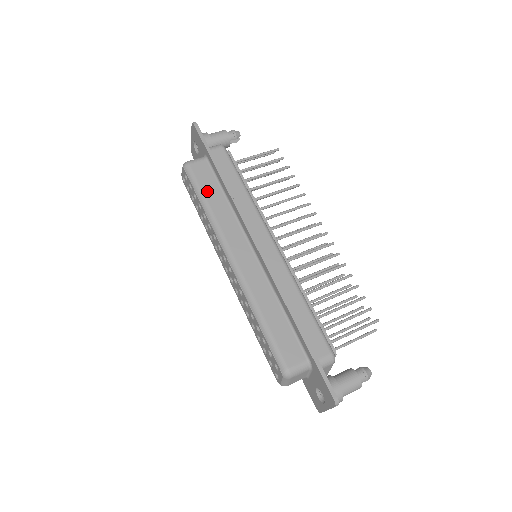
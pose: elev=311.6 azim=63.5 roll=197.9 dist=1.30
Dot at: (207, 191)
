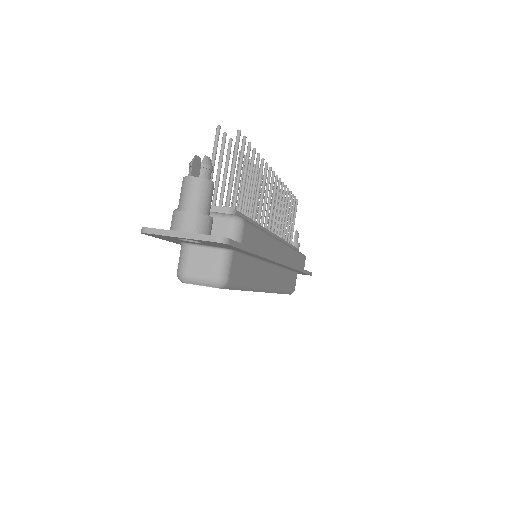
Dot at: (247, 277)
